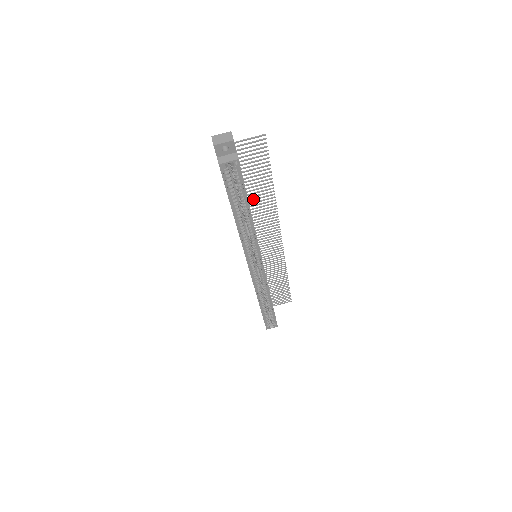
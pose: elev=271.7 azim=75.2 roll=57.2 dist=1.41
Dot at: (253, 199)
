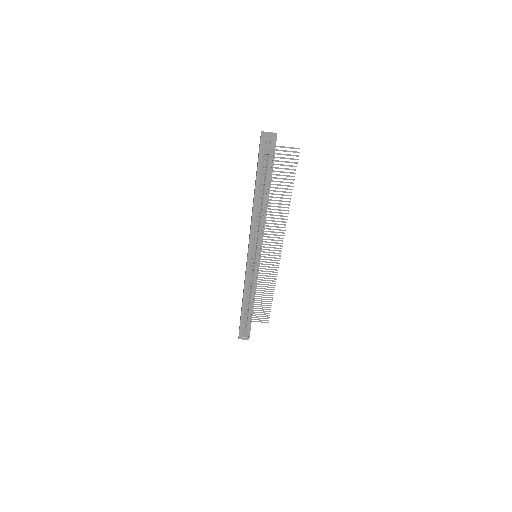
Dot at: occluded
